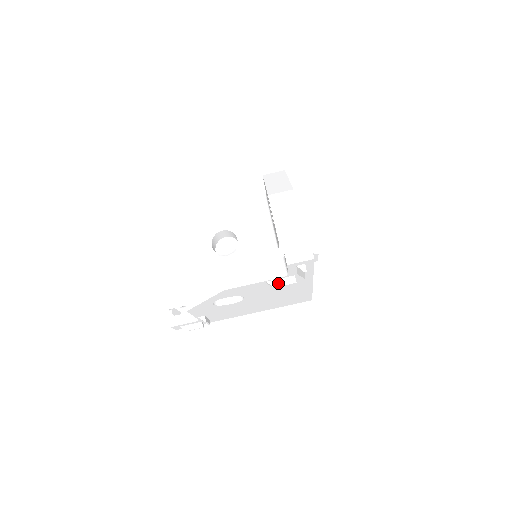
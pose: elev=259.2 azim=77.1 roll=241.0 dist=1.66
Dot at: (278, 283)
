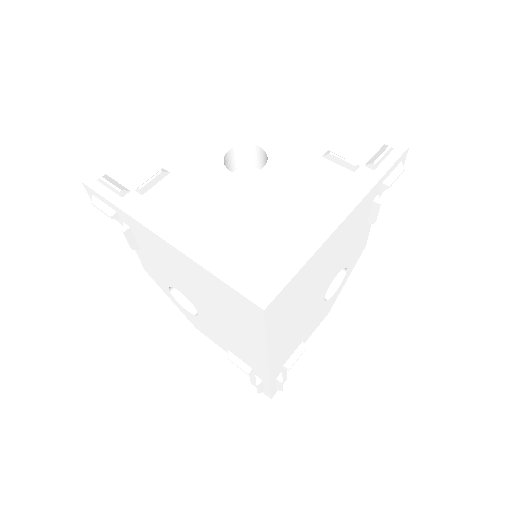
Dot at: (338, 156)
